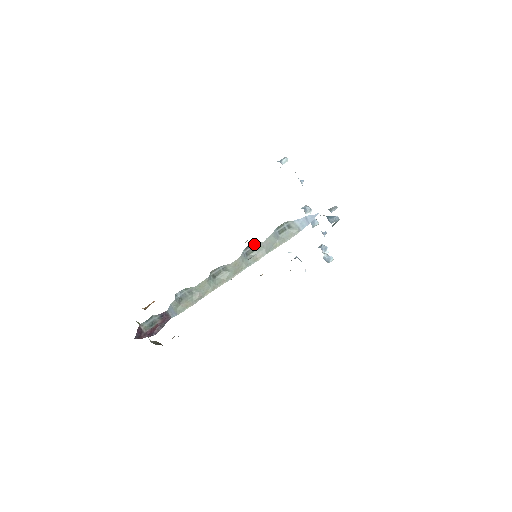
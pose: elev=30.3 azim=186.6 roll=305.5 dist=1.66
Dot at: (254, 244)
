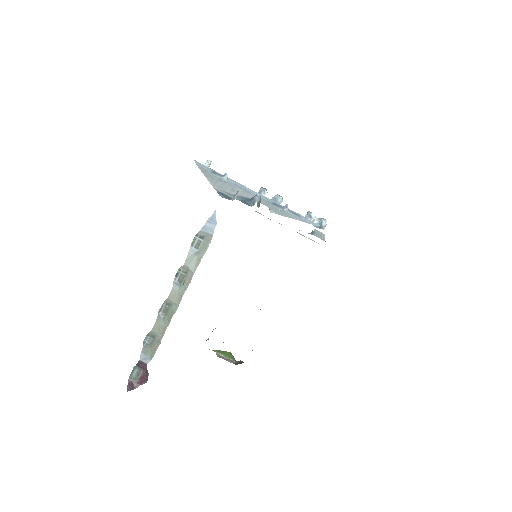
Dot at: (180, 270)
